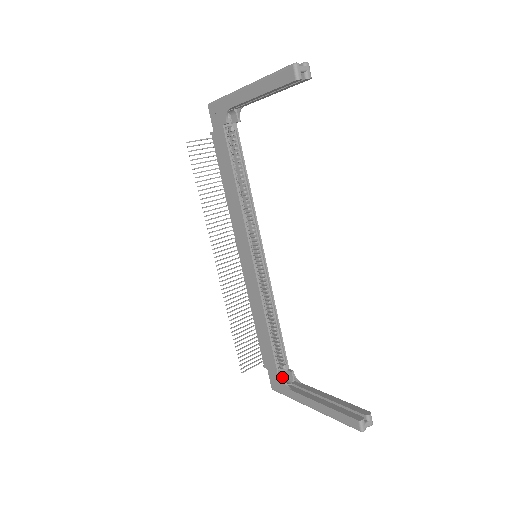
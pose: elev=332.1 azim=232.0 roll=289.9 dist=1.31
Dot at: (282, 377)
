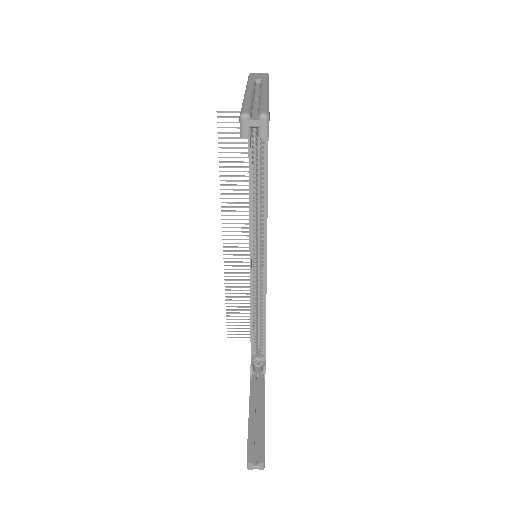
Dot at: (250, 365)
